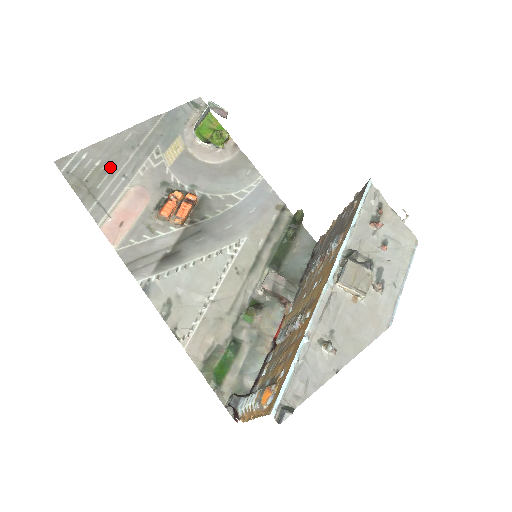
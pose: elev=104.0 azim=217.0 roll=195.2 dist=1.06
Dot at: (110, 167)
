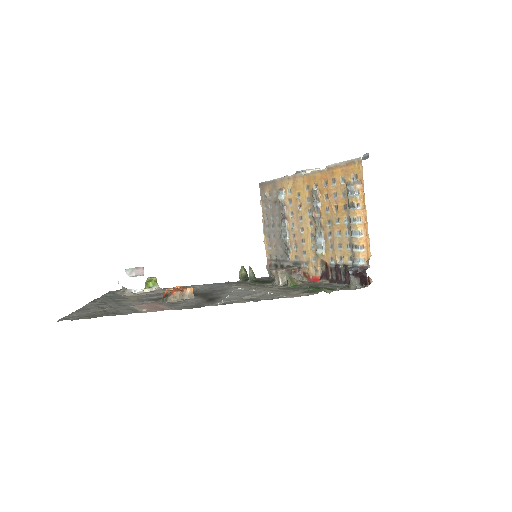
Dot at: (103, 309)
